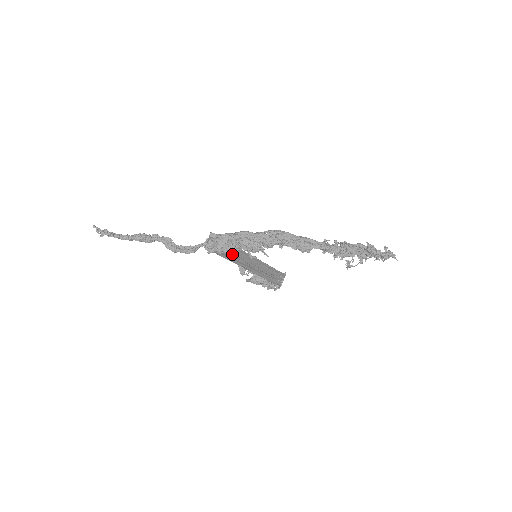
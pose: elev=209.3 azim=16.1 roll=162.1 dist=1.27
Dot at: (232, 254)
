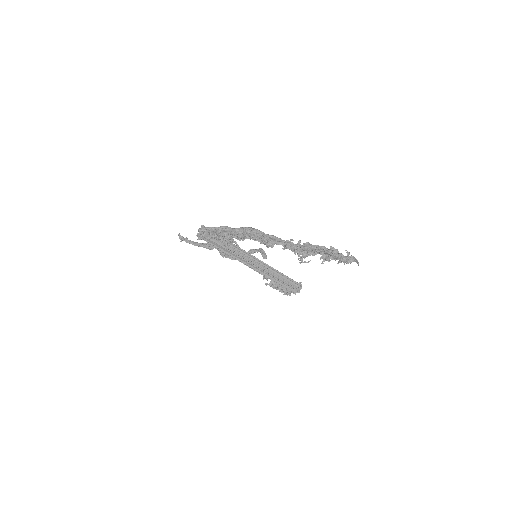
Dot at: (229, 249)
